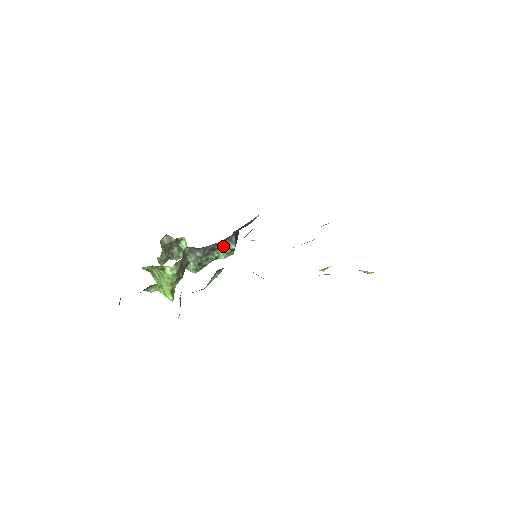
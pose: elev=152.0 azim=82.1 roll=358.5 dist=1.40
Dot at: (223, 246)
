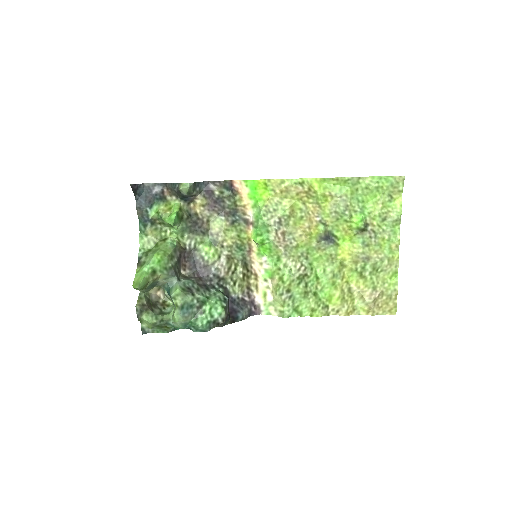
Dot at: (217, 291)
